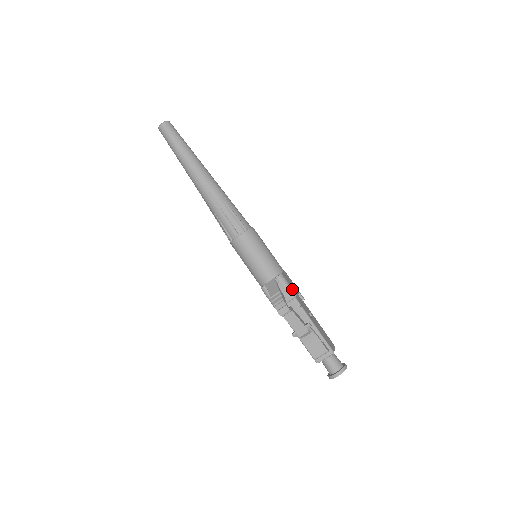
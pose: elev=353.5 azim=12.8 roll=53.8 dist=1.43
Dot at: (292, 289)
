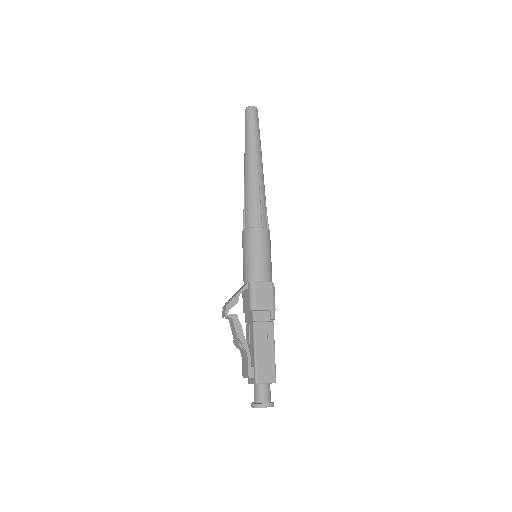
Dot at: (254, 301)
